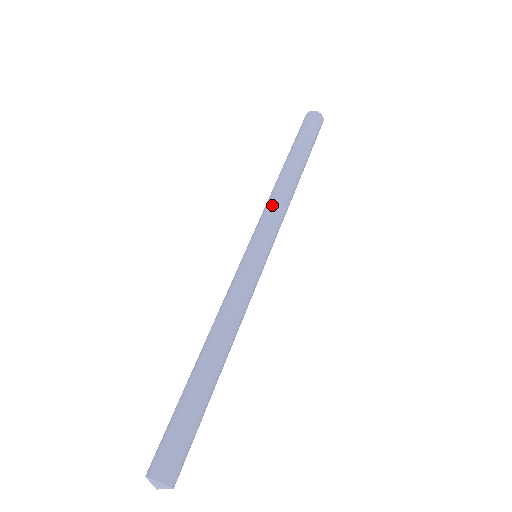
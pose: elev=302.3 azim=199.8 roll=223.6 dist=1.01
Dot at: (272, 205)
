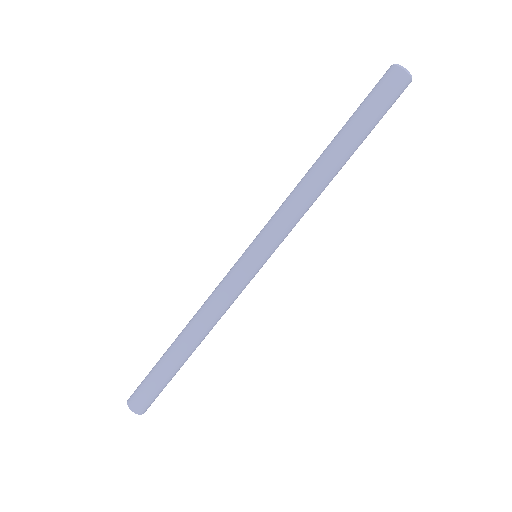
Dot at: (284, 204)
